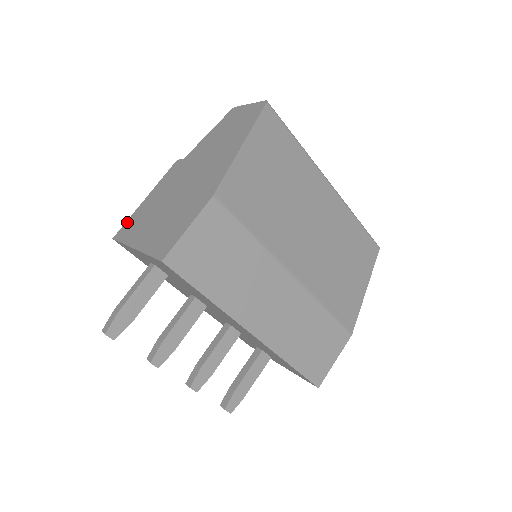
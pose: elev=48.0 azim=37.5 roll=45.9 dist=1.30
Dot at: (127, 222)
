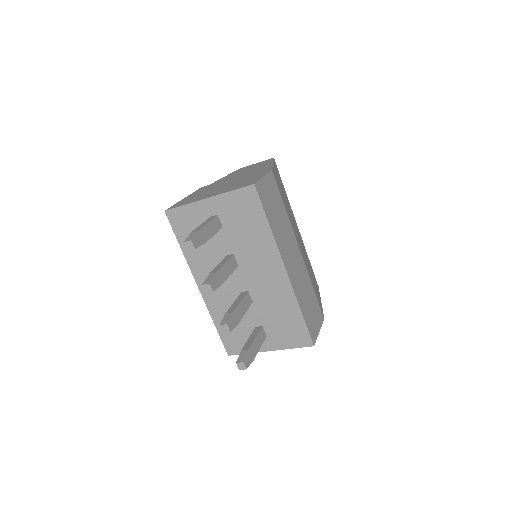
Dot at: (175, 204)
